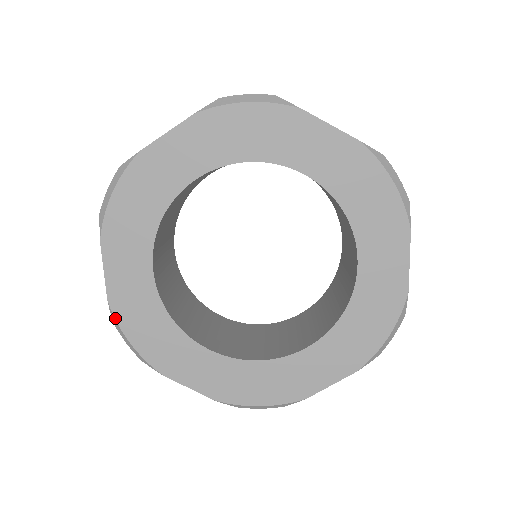
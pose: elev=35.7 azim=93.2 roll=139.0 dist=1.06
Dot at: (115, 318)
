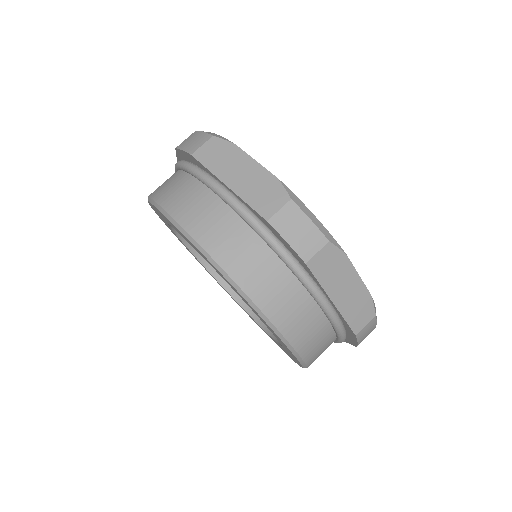
Dot at: occluded
